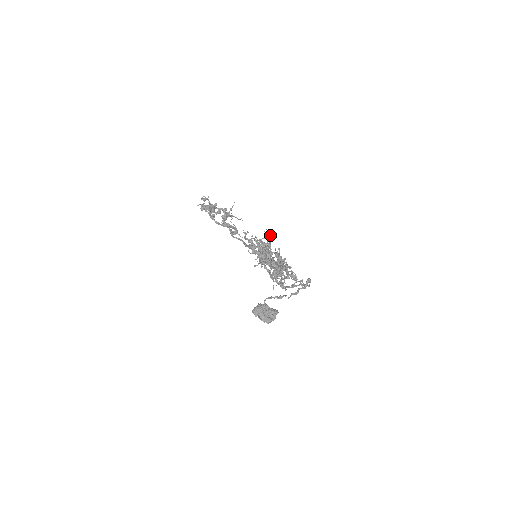
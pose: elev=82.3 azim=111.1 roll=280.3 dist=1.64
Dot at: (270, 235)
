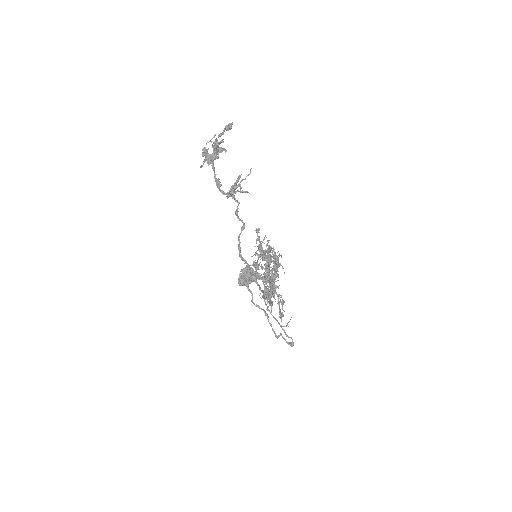
Dot at: (277, 265)
